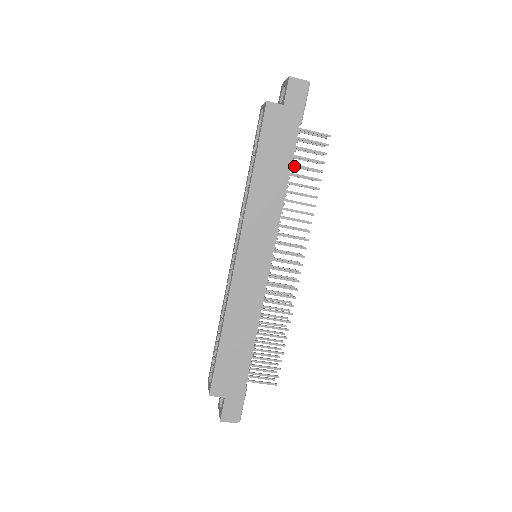
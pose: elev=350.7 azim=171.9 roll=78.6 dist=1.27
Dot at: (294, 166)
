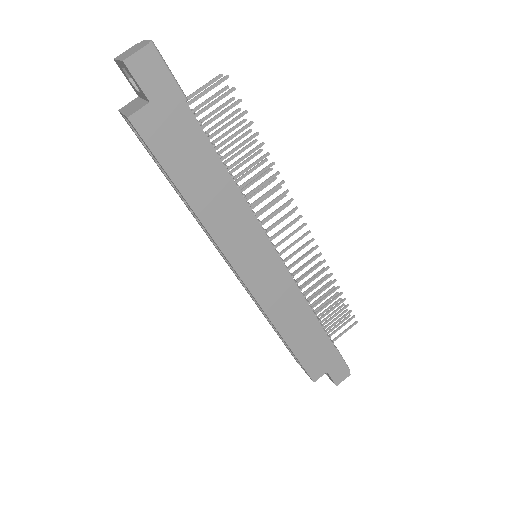
Dot at: occluded
